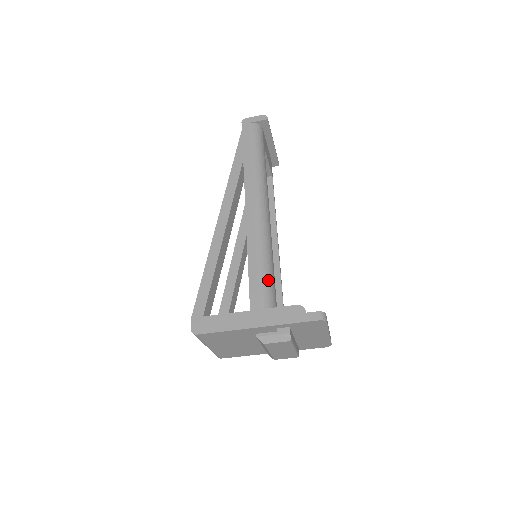
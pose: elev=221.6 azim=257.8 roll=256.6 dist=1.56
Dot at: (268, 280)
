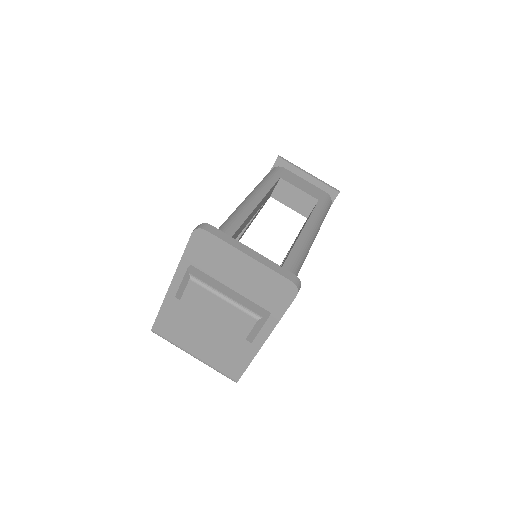
Dot at: occluded
